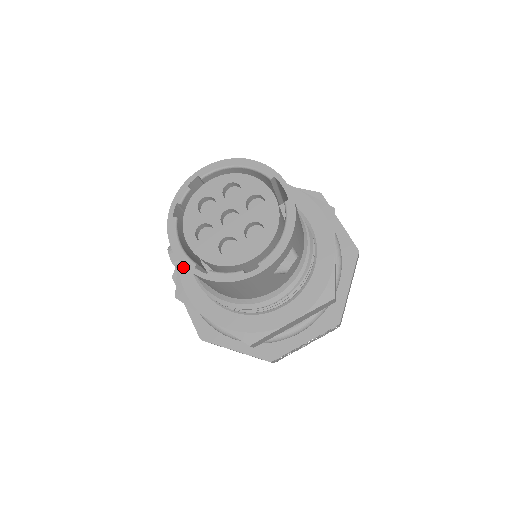
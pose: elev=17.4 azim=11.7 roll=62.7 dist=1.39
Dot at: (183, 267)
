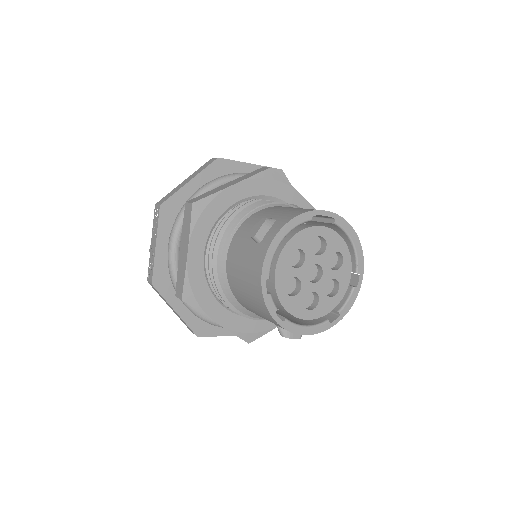
Dot at: (232, 325)
